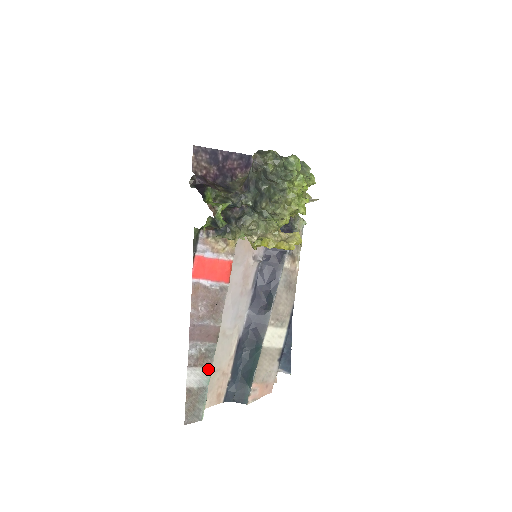
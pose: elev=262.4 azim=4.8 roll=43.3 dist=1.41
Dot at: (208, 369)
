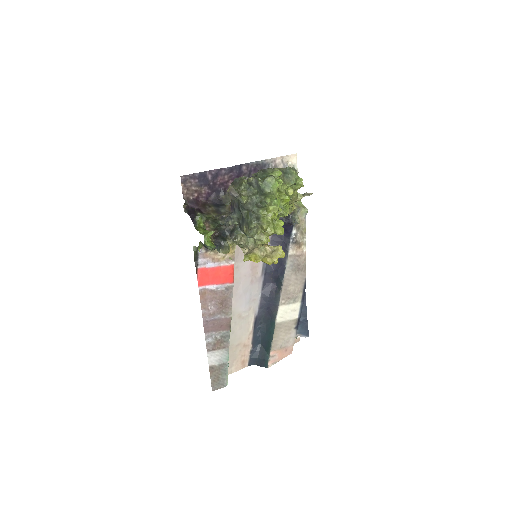
Dot at: (226, 350)
